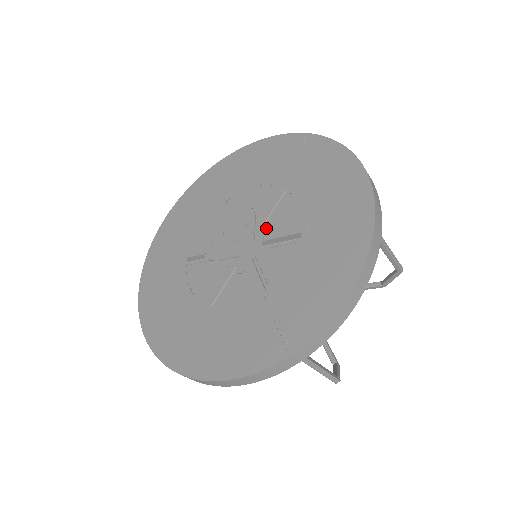
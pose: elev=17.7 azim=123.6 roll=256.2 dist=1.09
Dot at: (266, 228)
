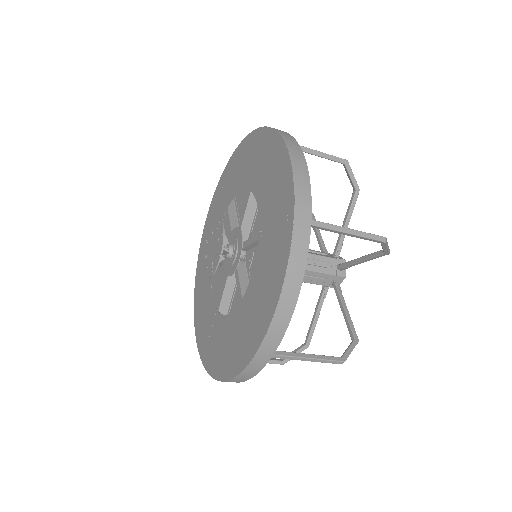
Dot at: occluded
